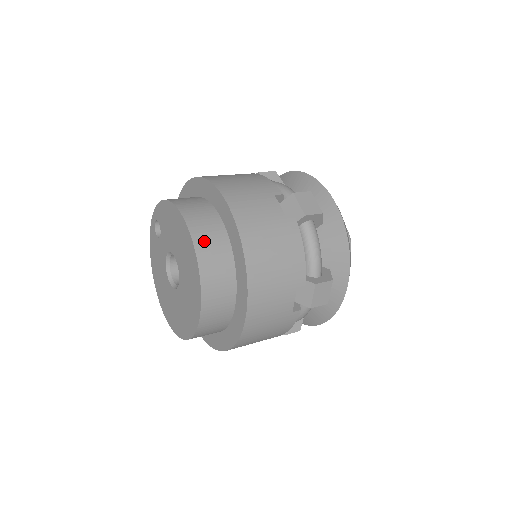
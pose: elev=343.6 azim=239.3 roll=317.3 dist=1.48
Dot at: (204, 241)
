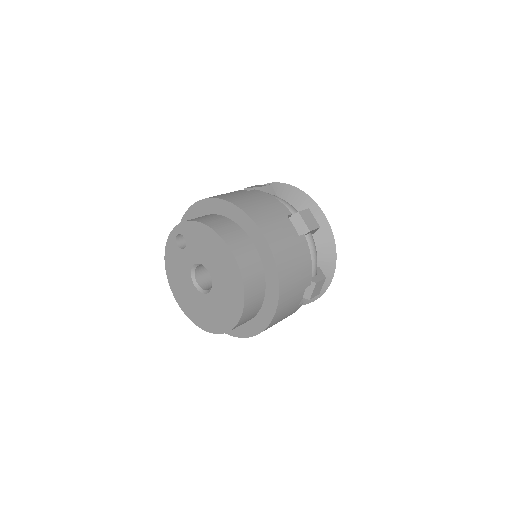
Dot at: (244, 261)
